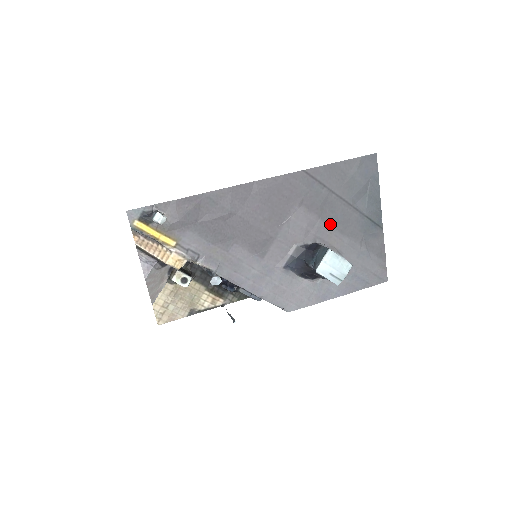
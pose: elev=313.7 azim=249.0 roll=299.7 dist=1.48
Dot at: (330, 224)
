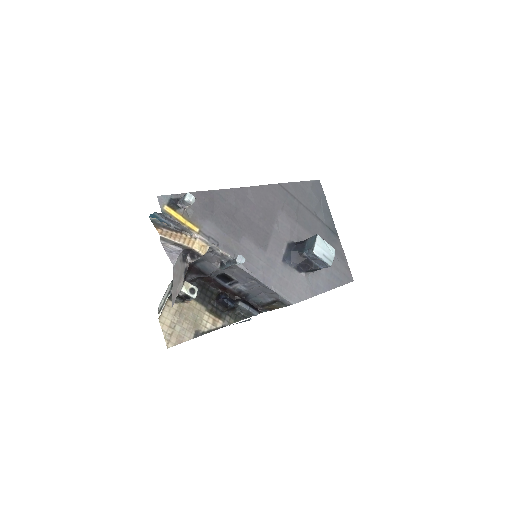
Dot at: (305, 228)
